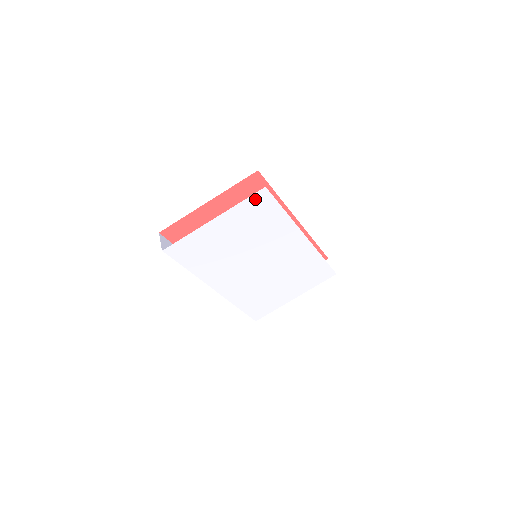
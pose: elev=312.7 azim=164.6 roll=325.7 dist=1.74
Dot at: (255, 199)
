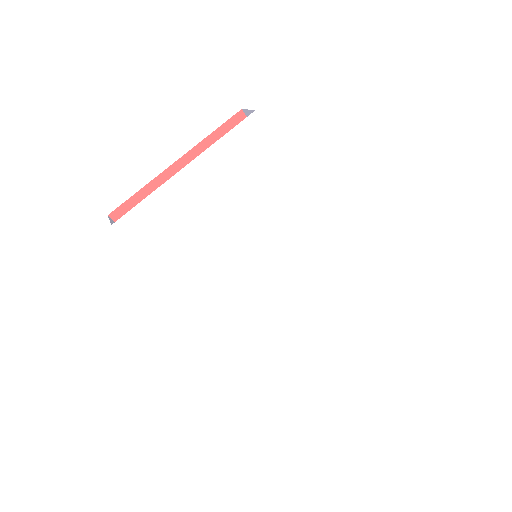
Dot at: (243, 132)
